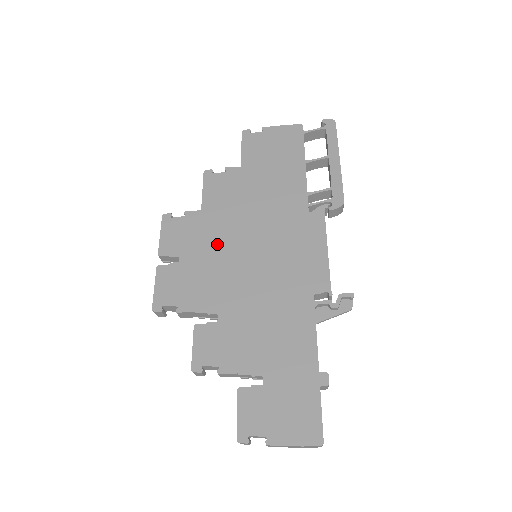
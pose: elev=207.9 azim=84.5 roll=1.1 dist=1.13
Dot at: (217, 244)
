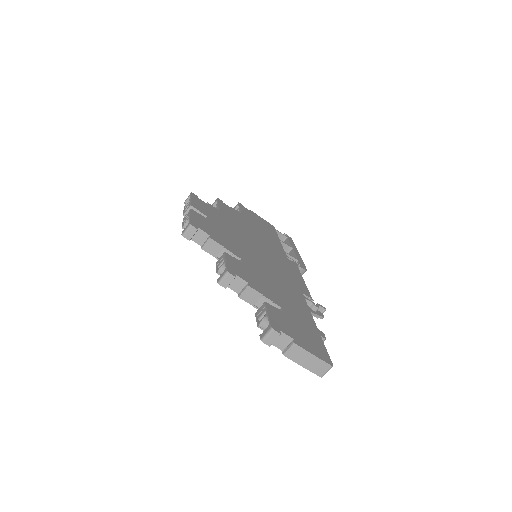
Dot at: (233, 230)
